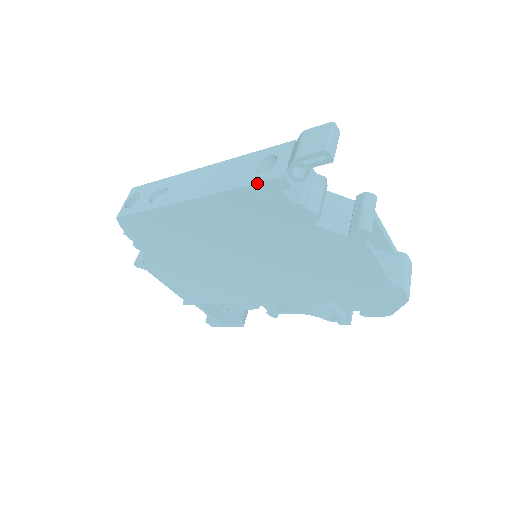
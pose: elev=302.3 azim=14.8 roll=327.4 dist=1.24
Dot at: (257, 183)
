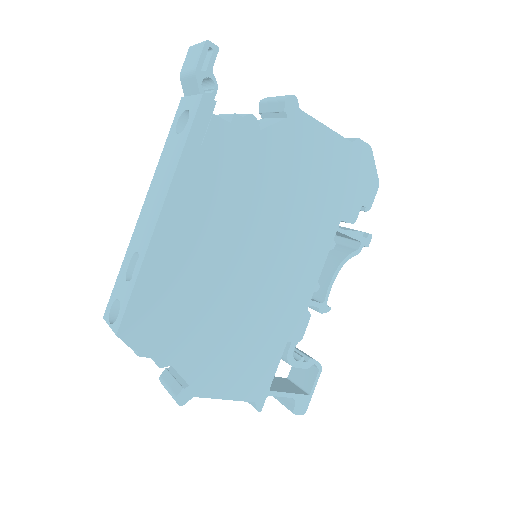
Dot at: (192, 124)
